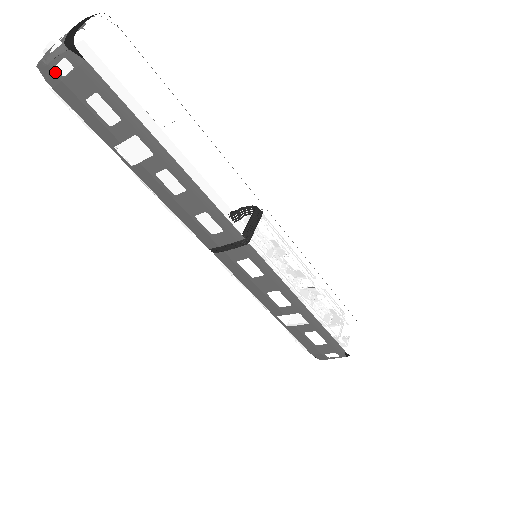
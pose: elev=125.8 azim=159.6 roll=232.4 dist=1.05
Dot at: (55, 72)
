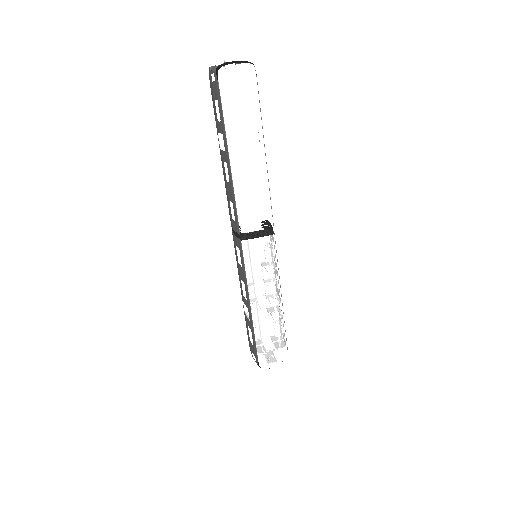
Dot at: (211, 76)
